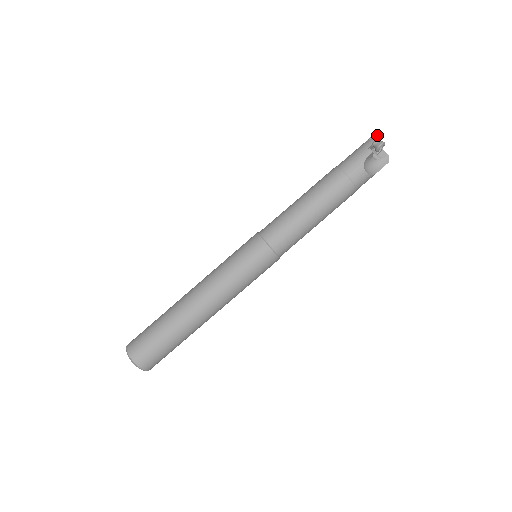
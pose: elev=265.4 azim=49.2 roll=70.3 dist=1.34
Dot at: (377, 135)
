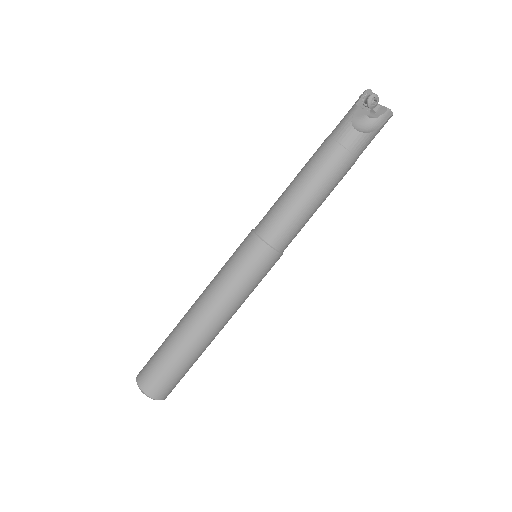
Dot at: (365, 90)
